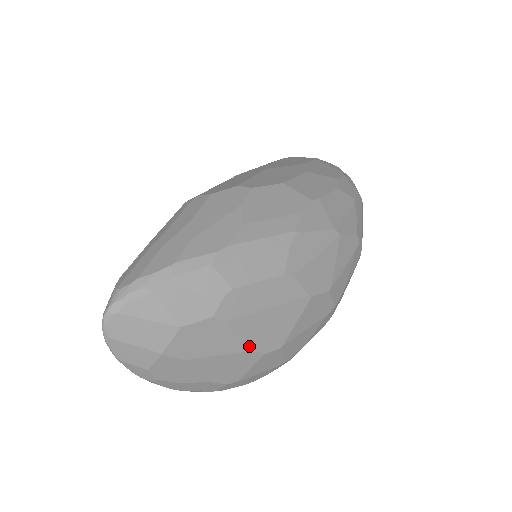
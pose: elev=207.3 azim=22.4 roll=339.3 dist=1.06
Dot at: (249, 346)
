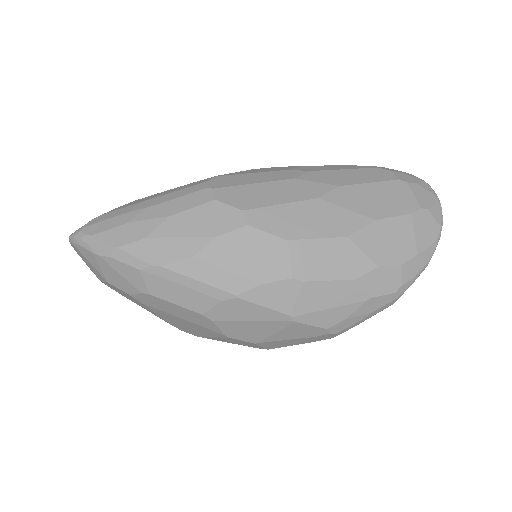
Dot at: (166, 321)
